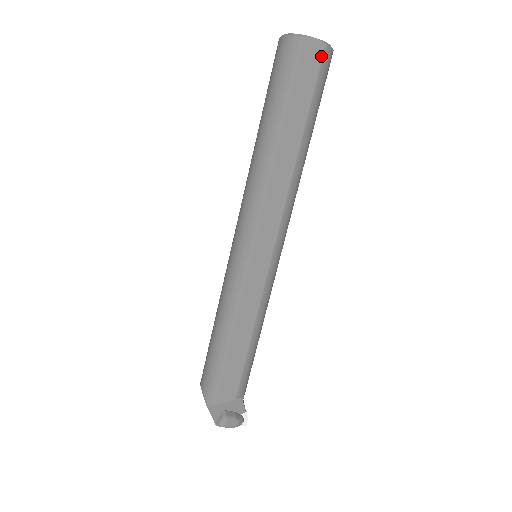
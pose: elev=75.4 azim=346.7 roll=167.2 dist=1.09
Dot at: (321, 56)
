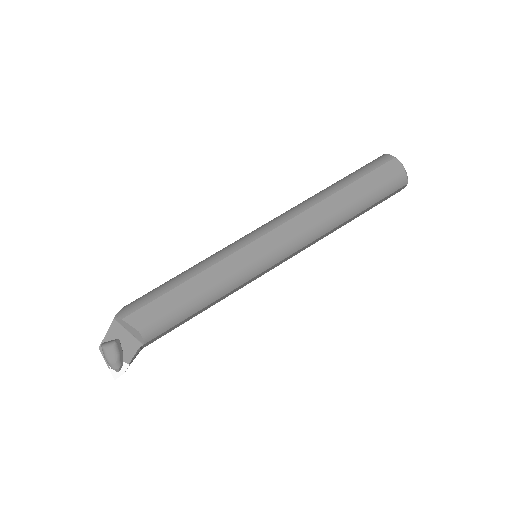
Dot at: (398, 174)
